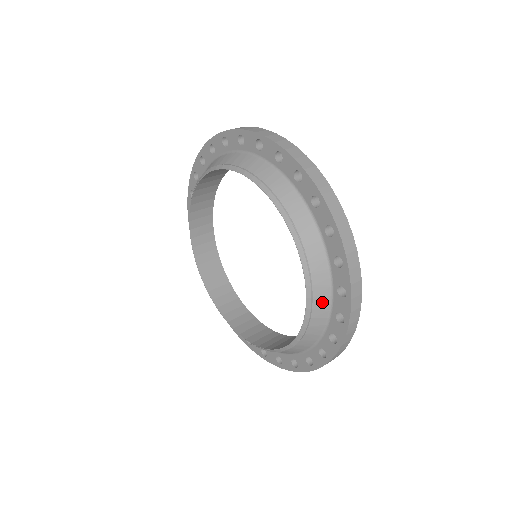
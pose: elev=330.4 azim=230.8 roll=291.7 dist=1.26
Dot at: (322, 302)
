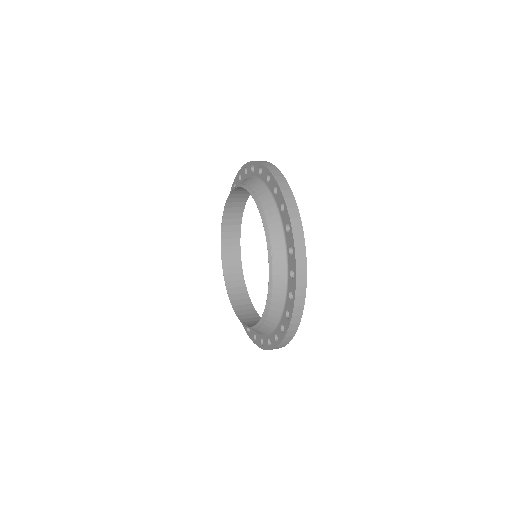
Dot at: (270, 324)
